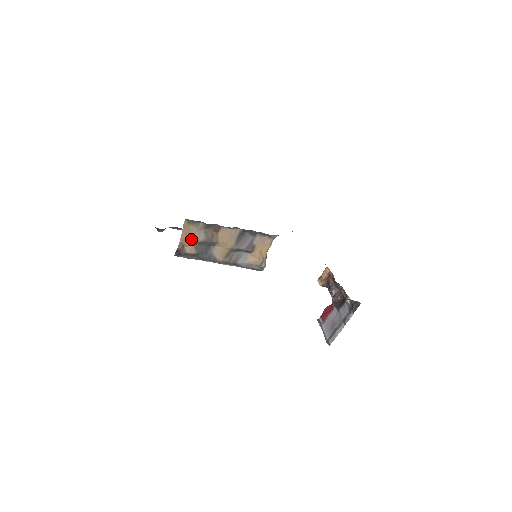
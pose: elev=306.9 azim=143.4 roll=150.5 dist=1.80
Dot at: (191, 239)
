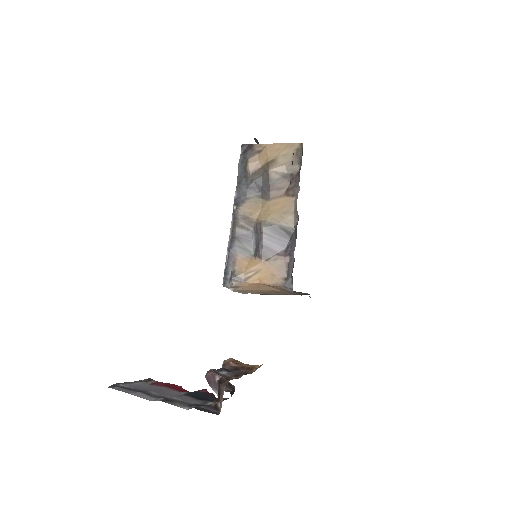
Dot at: (271, 159)
